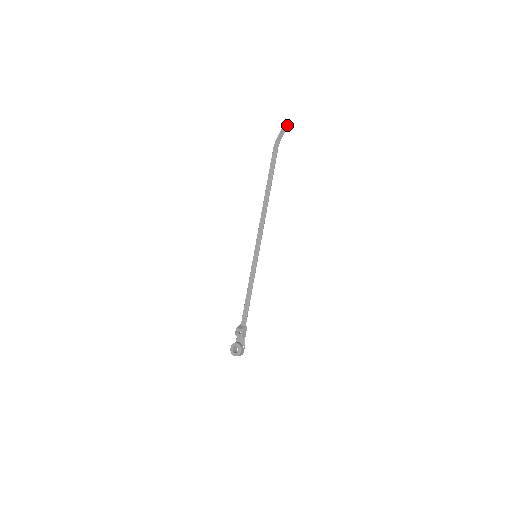
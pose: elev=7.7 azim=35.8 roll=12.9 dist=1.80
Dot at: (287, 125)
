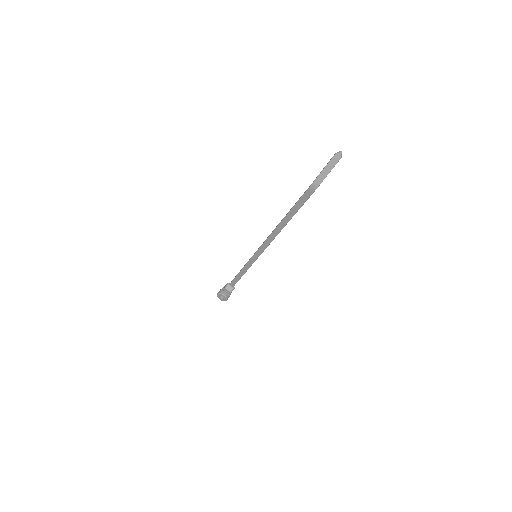
Dot at: (336, 163)
